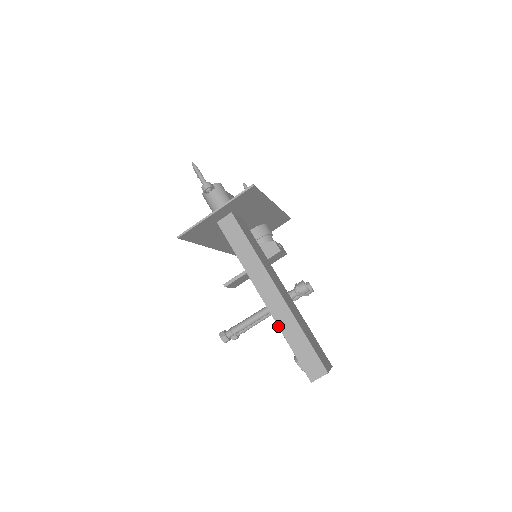
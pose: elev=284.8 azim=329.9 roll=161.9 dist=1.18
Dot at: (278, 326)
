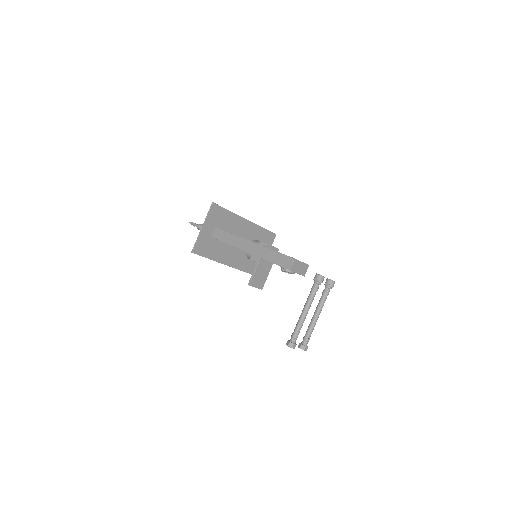
Dot at: occluded
